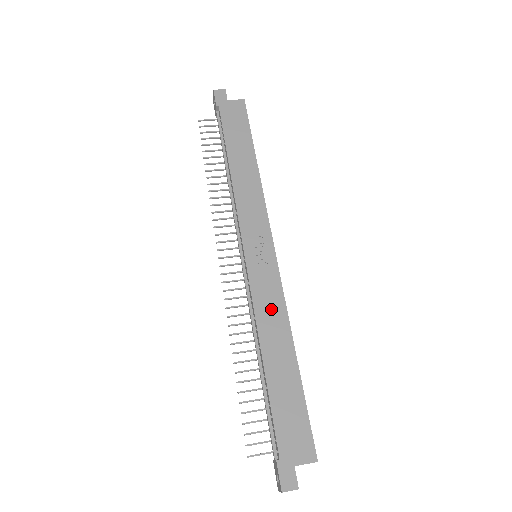
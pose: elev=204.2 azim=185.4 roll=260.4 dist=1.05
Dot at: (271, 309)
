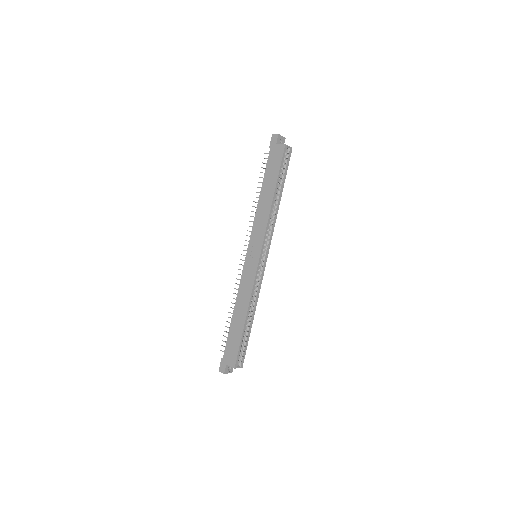
Dot at: (245, 290)
